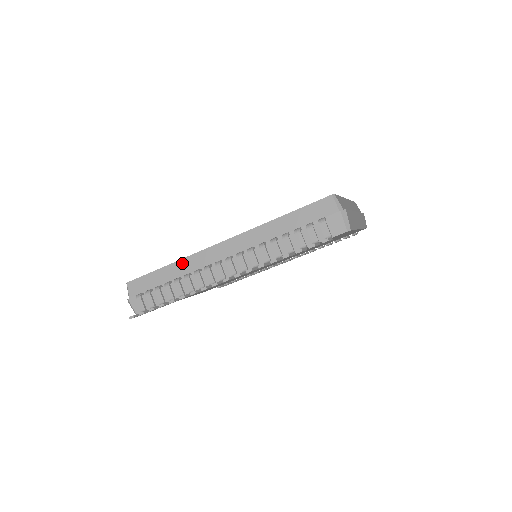
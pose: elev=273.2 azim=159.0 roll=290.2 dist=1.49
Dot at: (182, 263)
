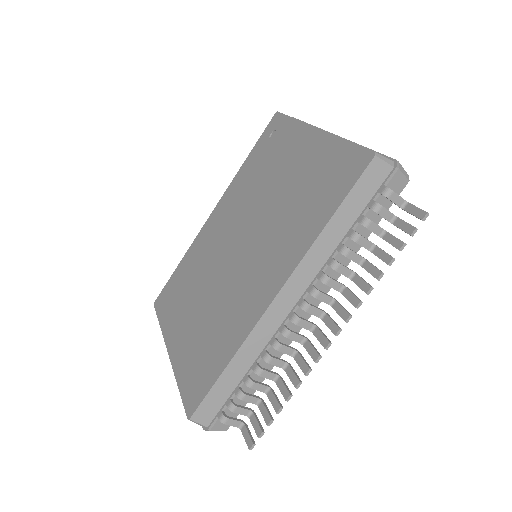
Dot at: (244, 350)
